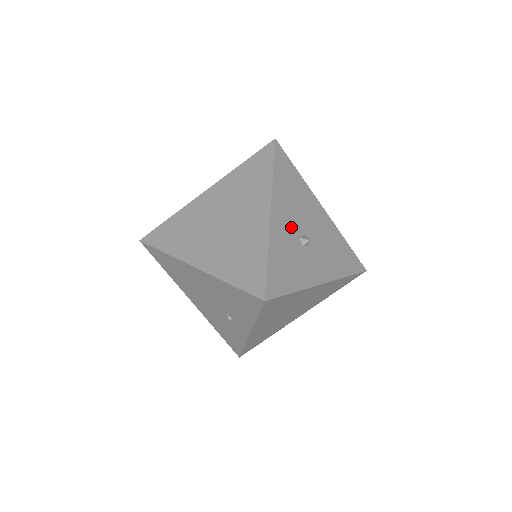
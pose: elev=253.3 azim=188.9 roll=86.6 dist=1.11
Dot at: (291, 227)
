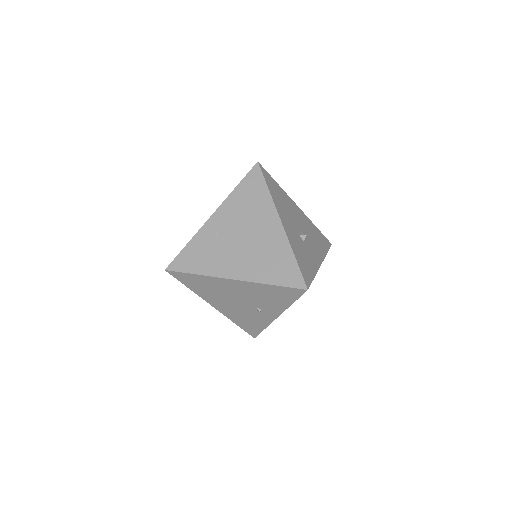
Dot at: (293, 229)
